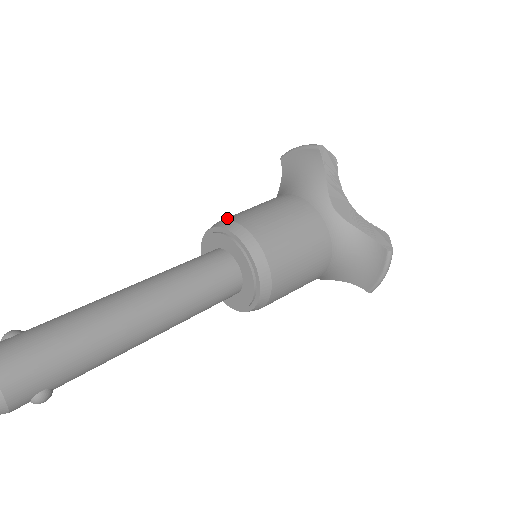
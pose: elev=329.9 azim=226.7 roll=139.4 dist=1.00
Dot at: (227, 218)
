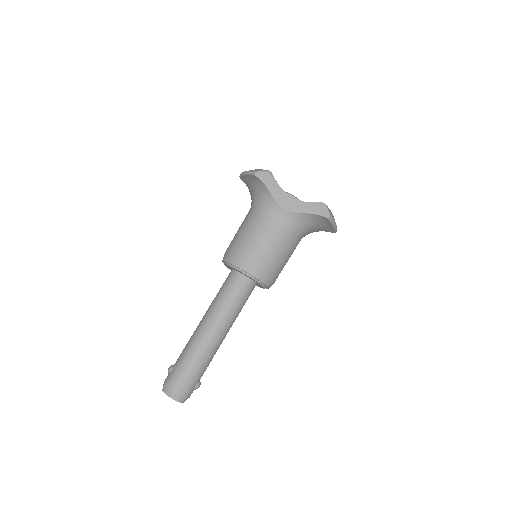
Dot at: (228, 252)
